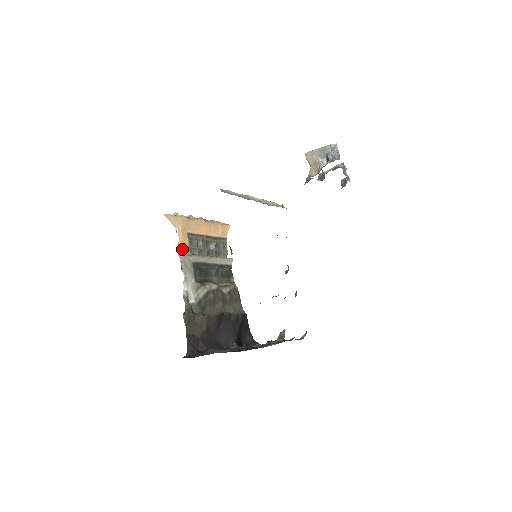
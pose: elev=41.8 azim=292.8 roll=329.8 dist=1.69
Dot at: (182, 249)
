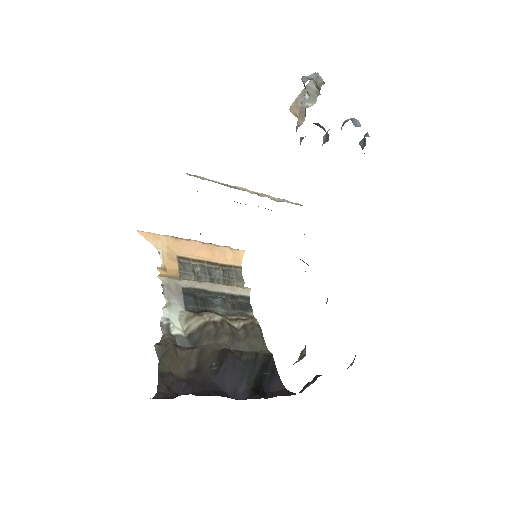
Dot at: (167, 272)
